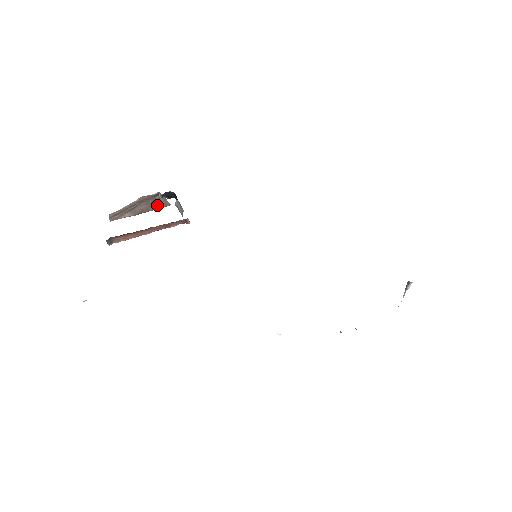
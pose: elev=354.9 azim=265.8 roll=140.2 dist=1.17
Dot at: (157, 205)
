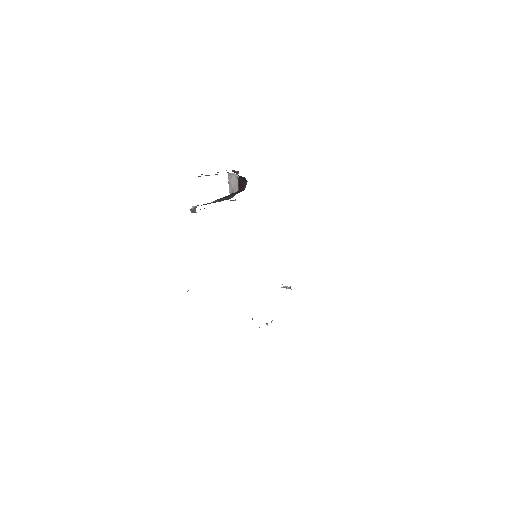
Dot at: occluded
